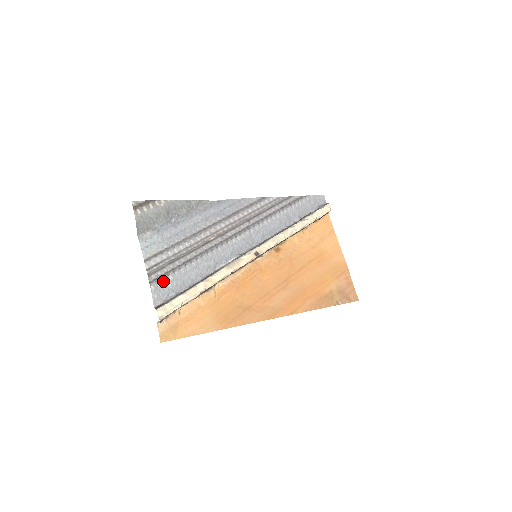
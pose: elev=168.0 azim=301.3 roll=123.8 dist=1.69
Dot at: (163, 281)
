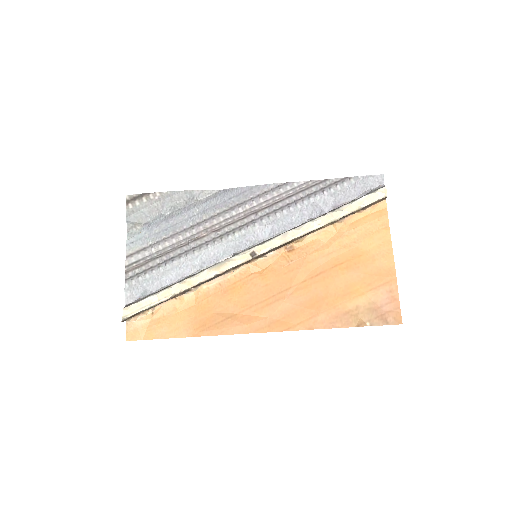
Dot at: (139, 279)
